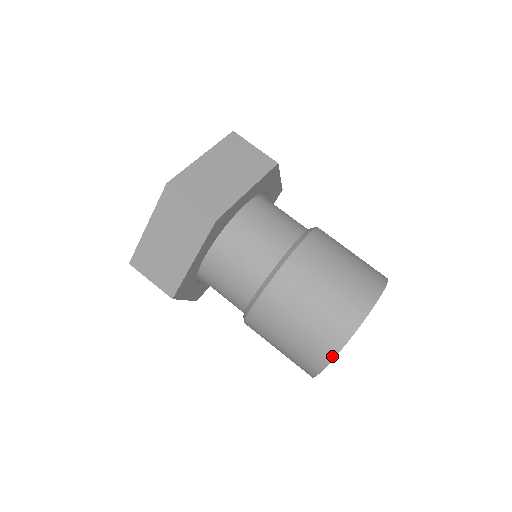
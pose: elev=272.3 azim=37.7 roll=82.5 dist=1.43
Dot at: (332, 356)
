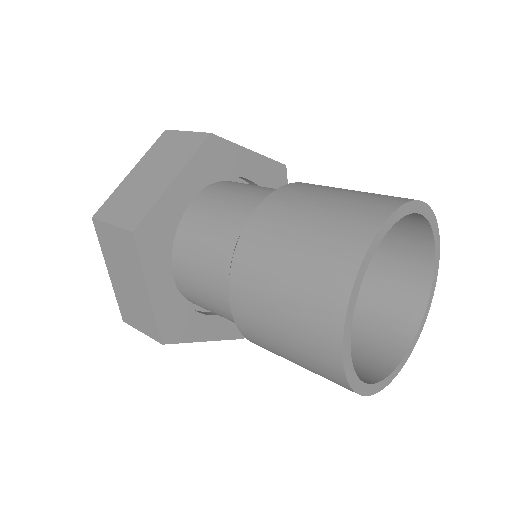
Dot at: (368, 240)
